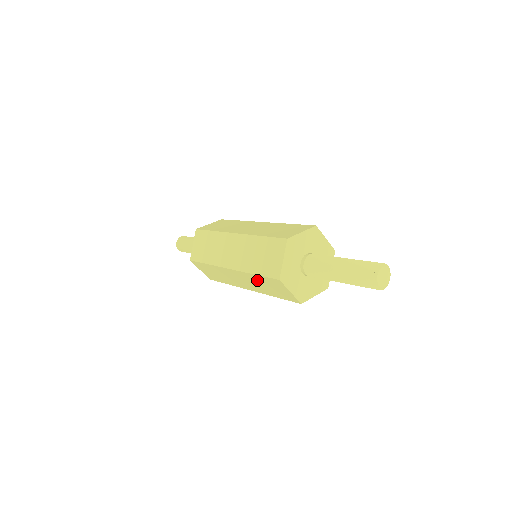
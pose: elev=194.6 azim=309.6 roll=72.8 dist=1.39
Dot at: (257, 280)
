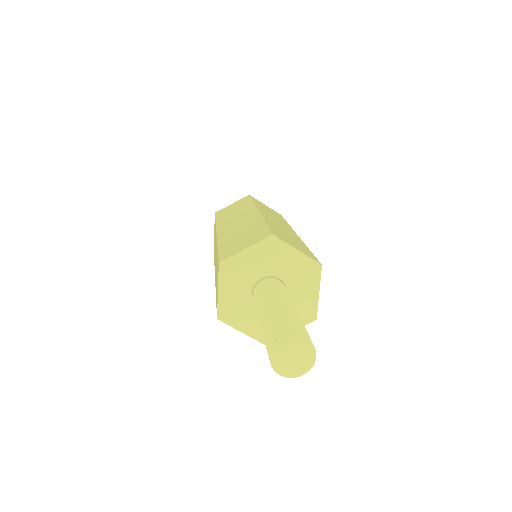
Dot at: occluded
